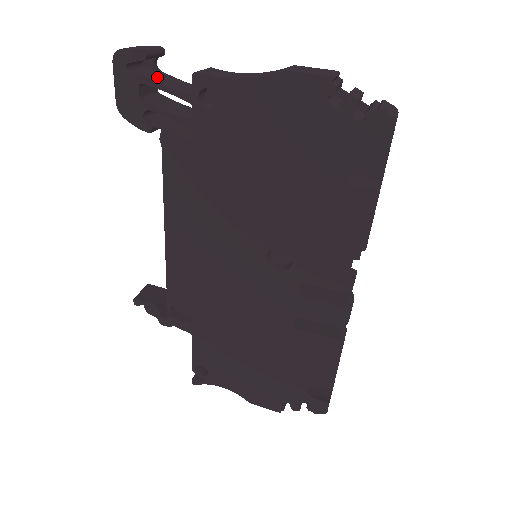
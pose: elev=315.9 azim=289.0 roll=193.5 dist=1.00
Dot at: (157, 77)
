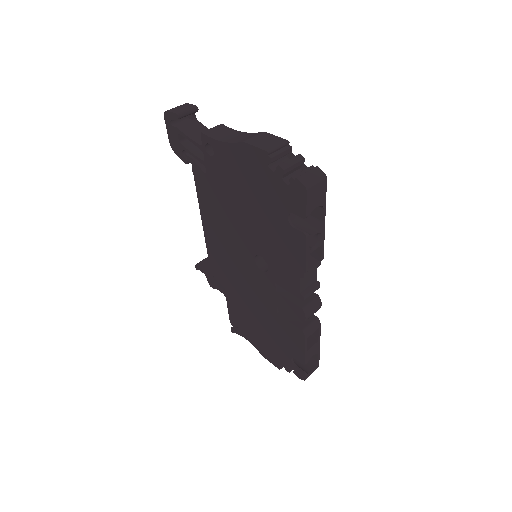
Dot at: (190, 128)
